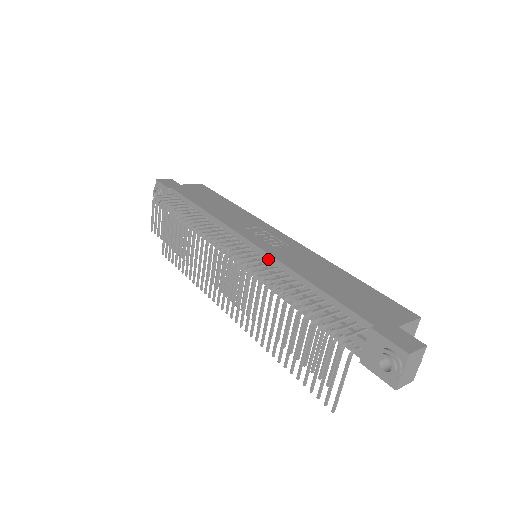
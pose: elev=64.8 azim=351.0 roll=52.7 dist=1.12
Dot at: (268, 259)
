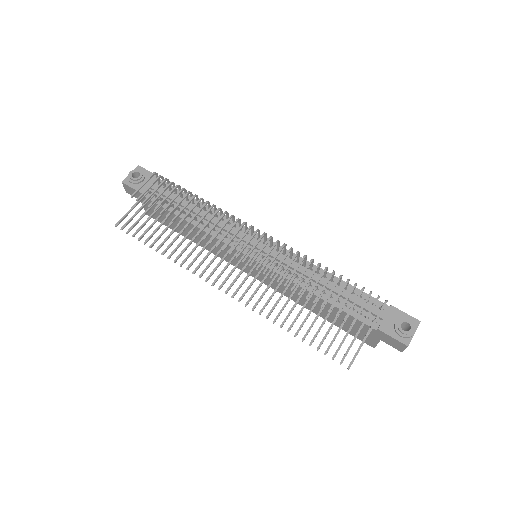
Dot at: (288, 254)
